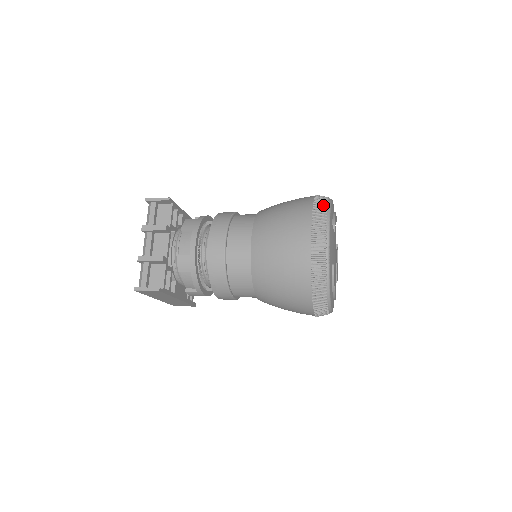
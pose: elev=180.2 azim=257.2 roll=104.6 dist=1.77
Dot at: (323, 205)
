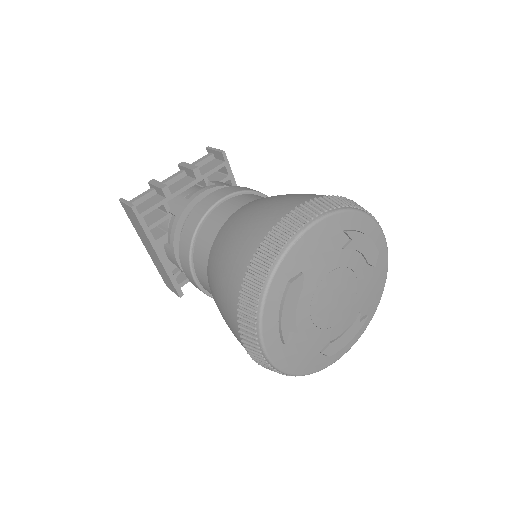
Dot at: (350, 203)
